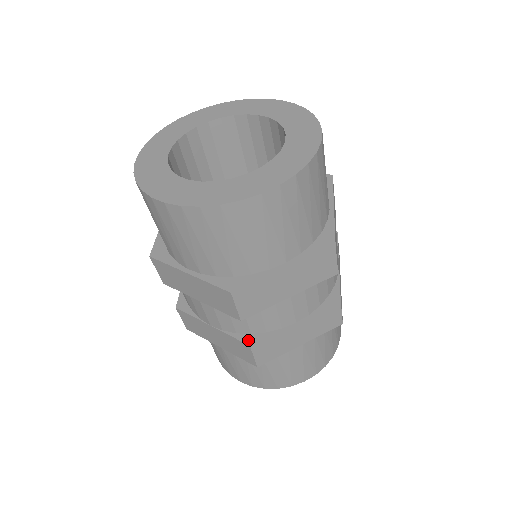
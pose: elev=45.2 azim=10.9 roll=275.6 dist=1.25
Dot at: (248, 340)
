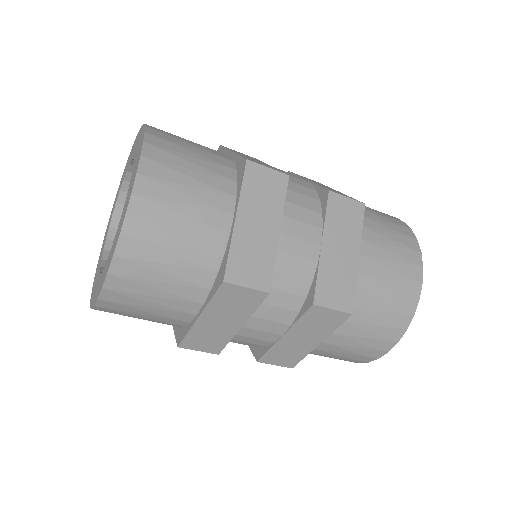
Dot at: (309, 303)
